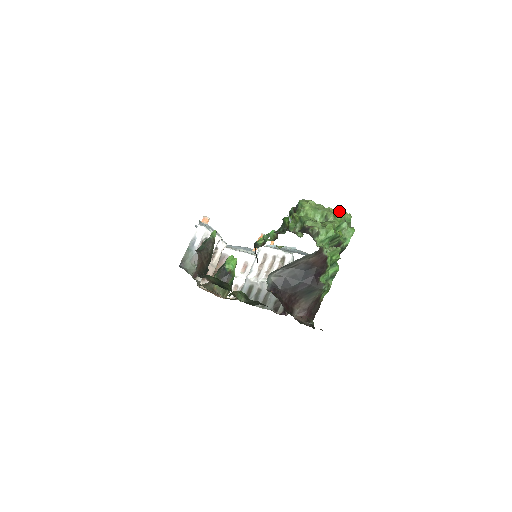
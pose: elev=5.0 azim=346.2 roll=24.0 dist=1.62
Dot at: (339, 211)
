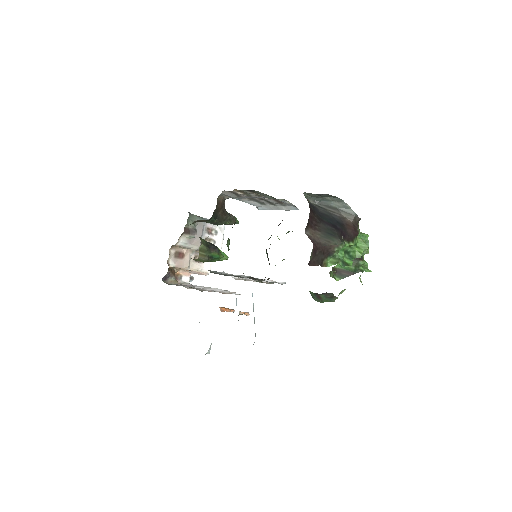
Dot at: occluded
